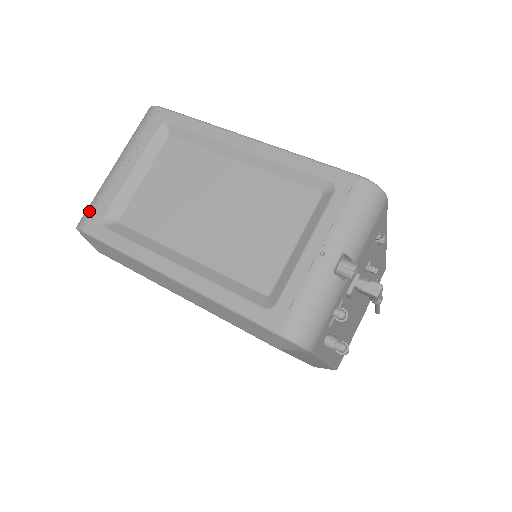
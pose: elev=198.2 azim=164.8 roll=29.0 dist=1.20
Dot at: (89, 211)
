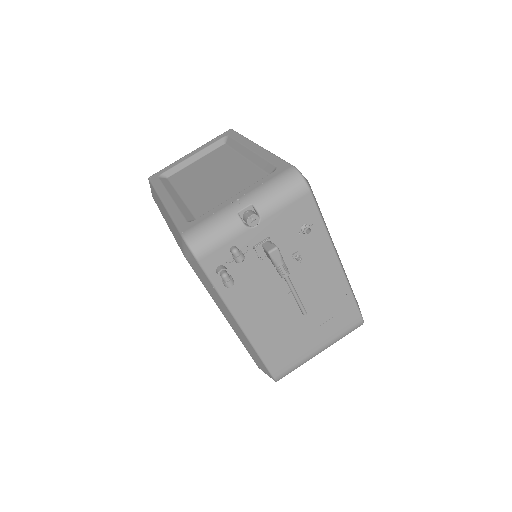
Dot at: (160, 170)
